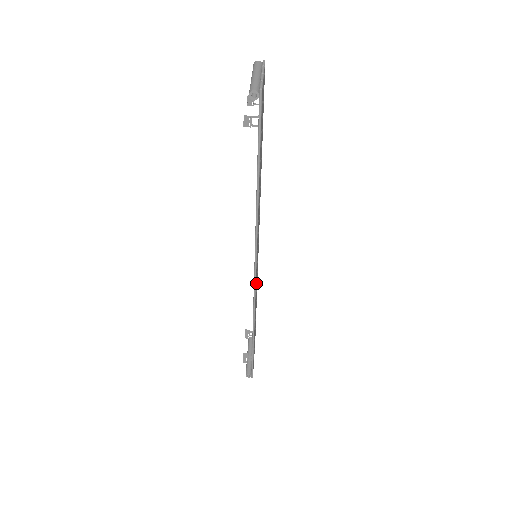
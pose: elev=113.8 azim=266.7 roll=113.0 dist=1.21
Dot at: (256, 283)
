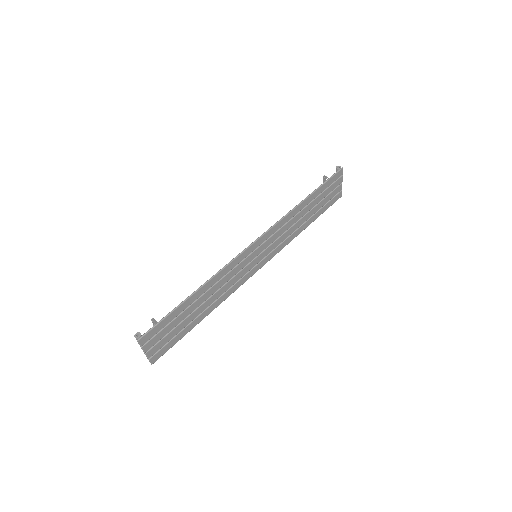
Dot at: (240, 265)
